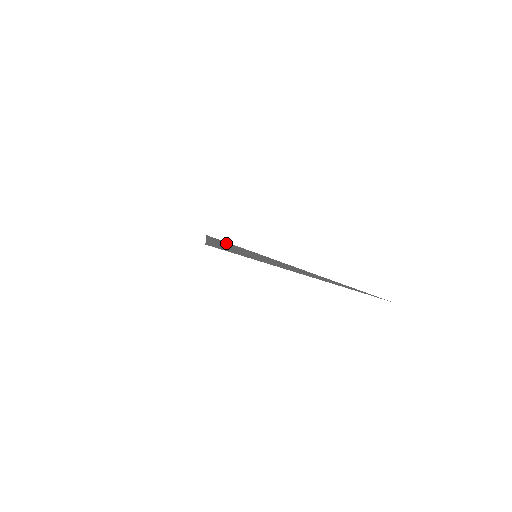
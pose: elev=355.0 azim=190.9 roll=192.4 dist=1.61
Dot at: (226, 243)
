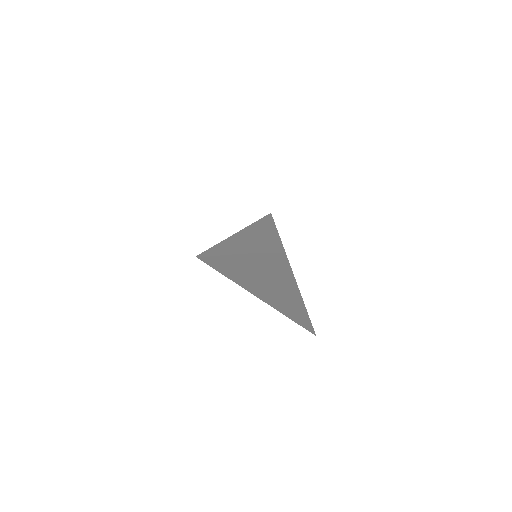
Dot at: (265, 229)
